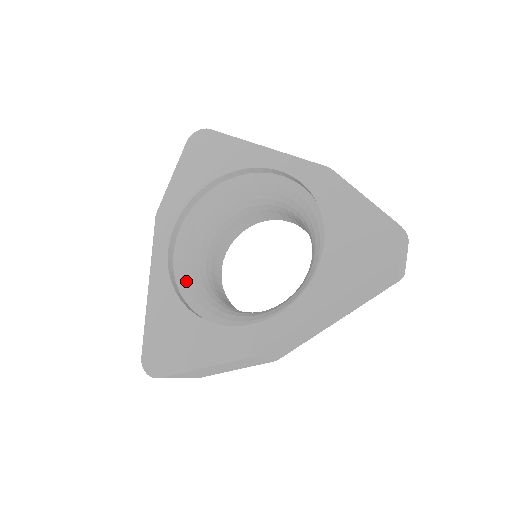
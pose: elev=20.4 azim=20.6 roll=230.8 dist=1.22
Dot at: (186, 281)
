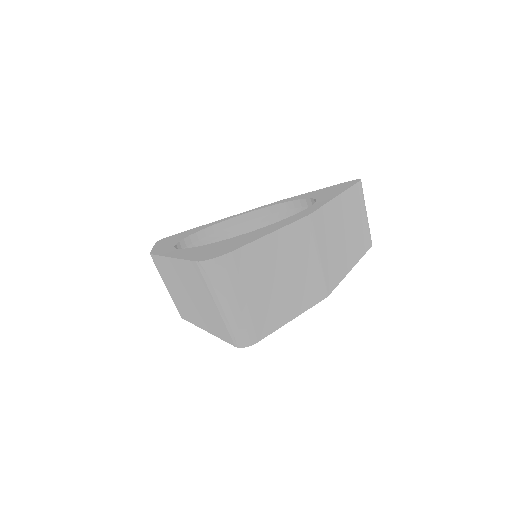
Dot at: occluded
